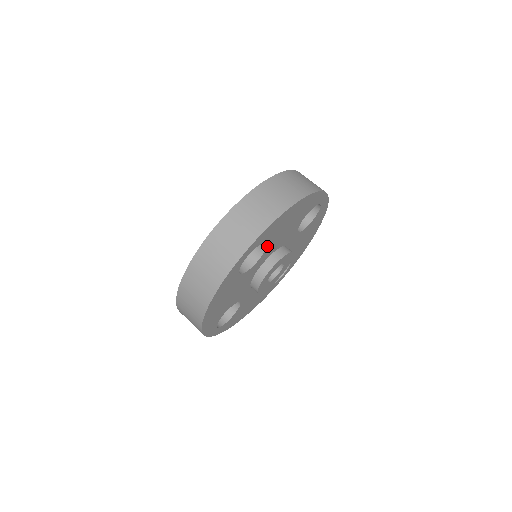
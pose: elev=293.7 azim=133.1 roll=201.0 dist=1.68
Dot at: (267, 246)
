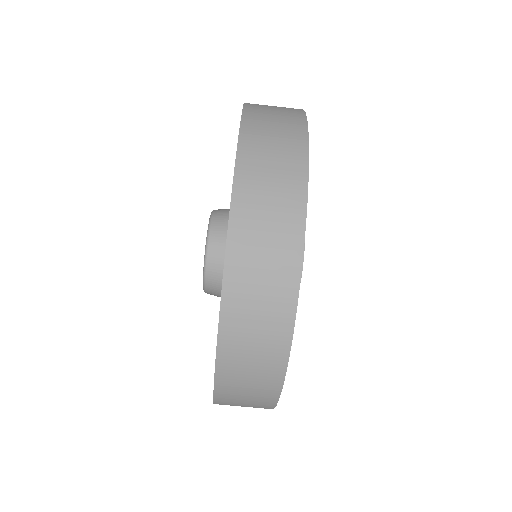
Dot at: occluded
